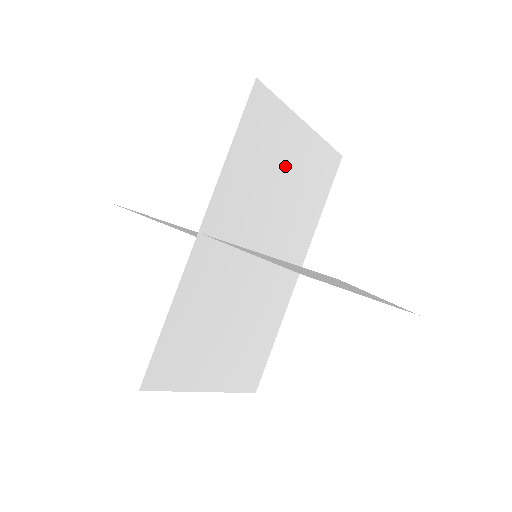
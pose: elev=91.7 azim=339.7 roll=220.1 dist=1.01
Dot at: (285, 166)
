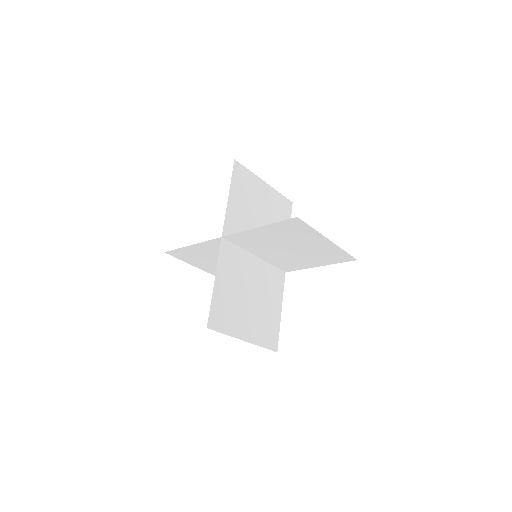
Dot at: (260, 205)
